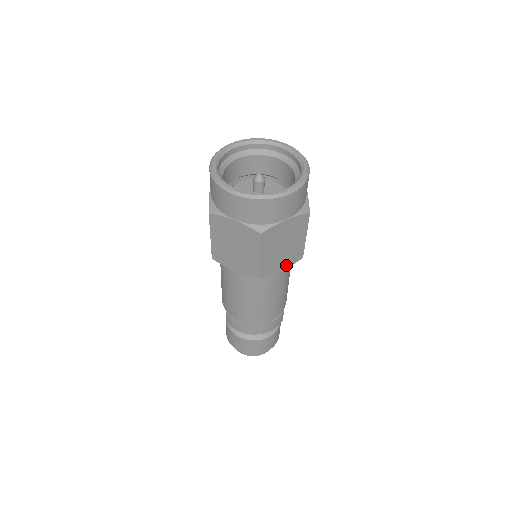
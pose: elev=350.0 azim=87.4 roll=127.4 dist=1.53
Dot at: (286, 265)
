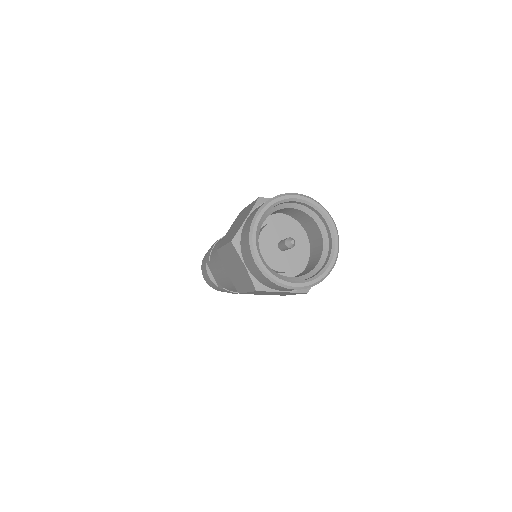
Dot at: occluded
